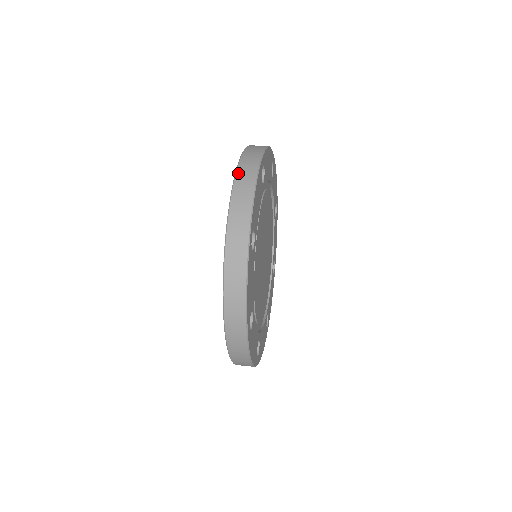
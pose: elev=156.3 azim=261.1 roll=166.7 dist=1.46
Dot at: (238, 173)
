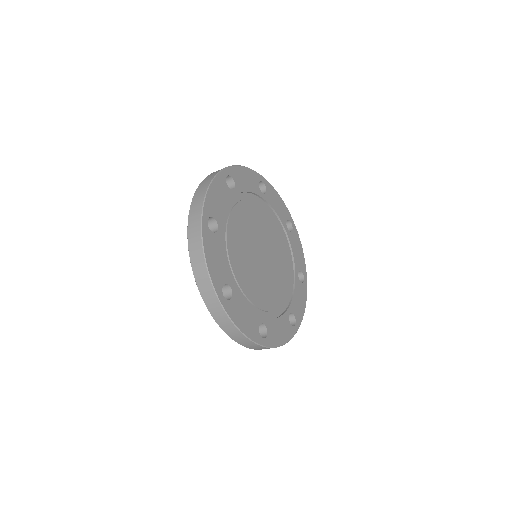
Dot at: occluded
